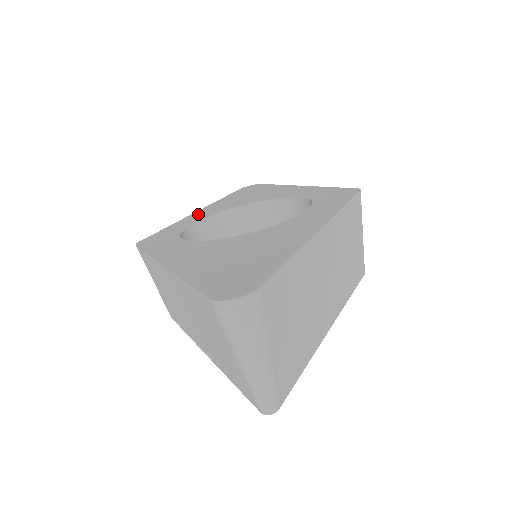
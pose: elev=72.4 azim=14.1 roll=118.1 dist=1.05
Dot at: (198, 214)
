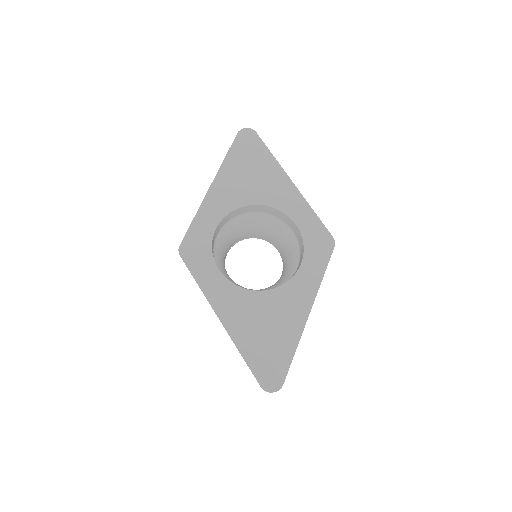
Dot at: (214, 200)
